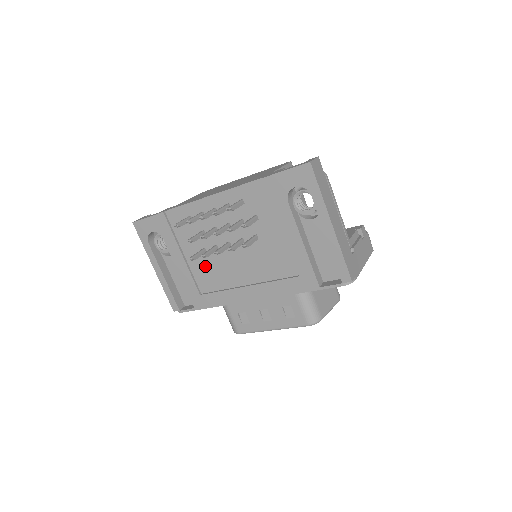
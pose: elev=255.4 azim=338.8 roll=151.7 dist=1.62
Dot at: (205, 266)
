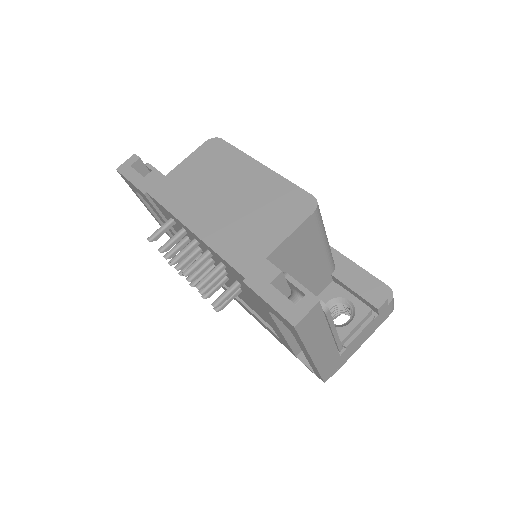
Dot at: occluded
